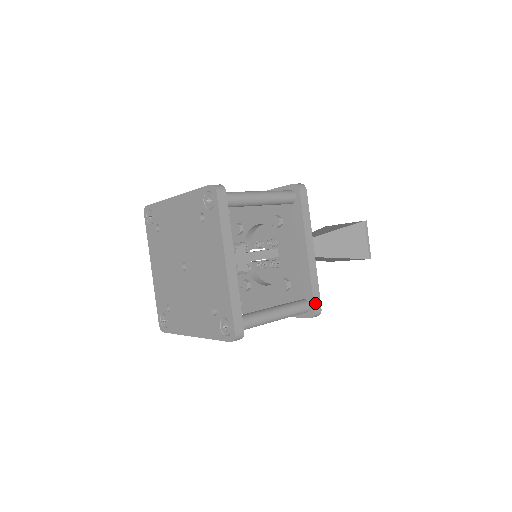
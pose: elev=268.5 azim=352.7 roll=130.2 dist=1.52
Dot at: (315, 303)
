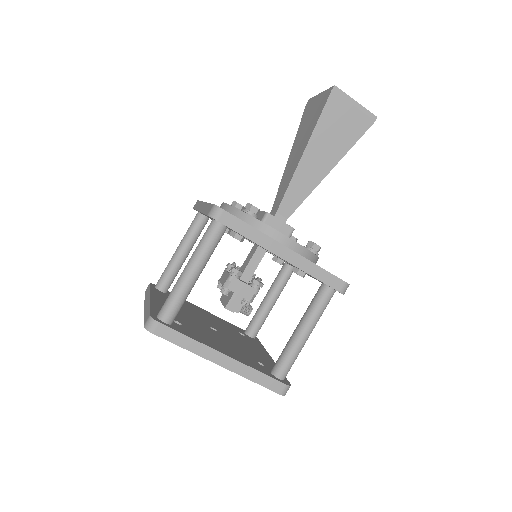
Dot at: (334, 286)
